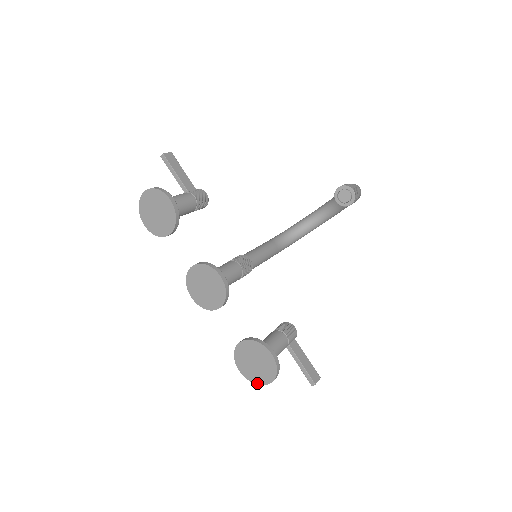
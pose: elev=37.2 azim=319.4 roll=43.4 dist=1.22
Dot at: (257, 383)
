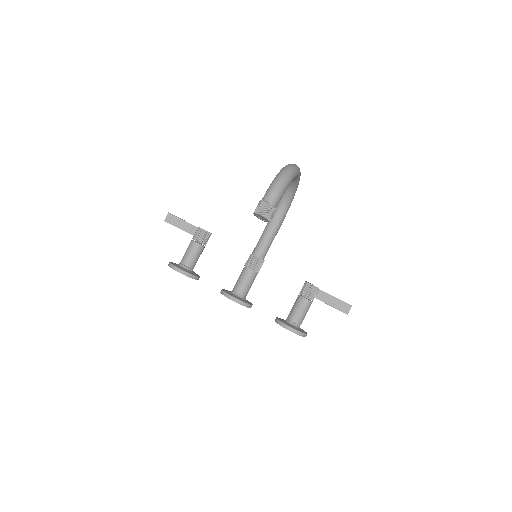
Dot at: occluded
